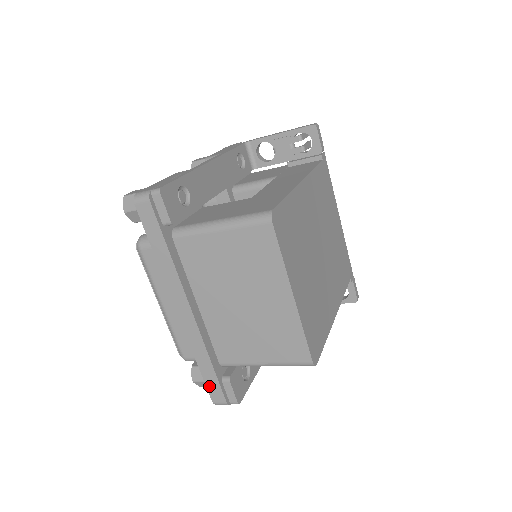
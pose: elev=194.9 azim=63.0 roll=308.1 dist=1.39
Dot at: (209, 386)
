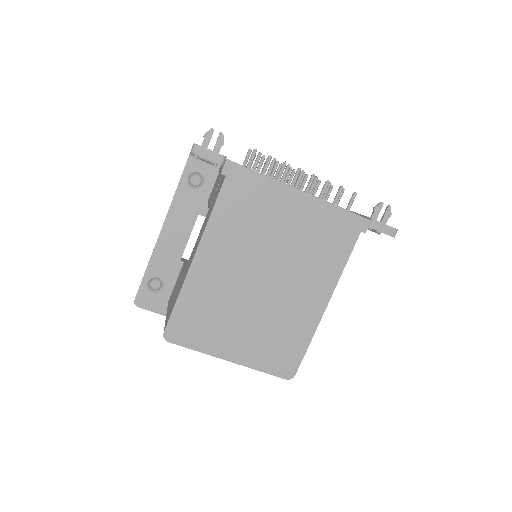
Dot at: occluded
